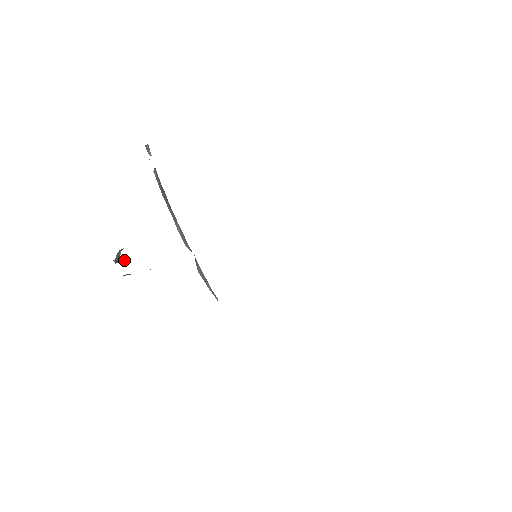
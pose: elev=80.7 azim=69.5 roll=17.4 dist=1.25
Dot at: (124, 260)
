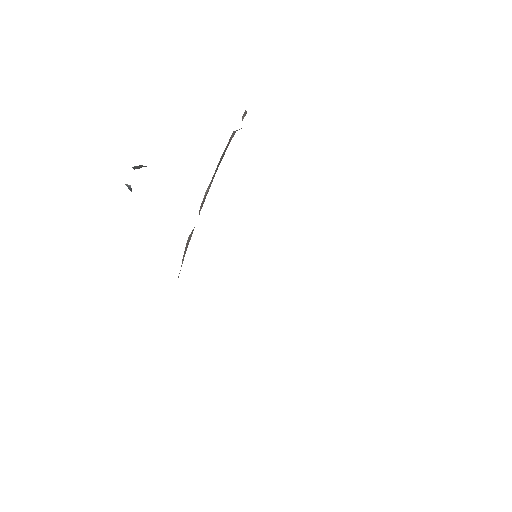
Dot at: occluded
